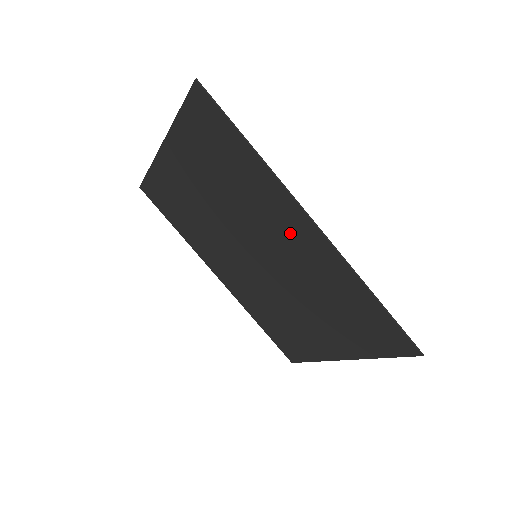
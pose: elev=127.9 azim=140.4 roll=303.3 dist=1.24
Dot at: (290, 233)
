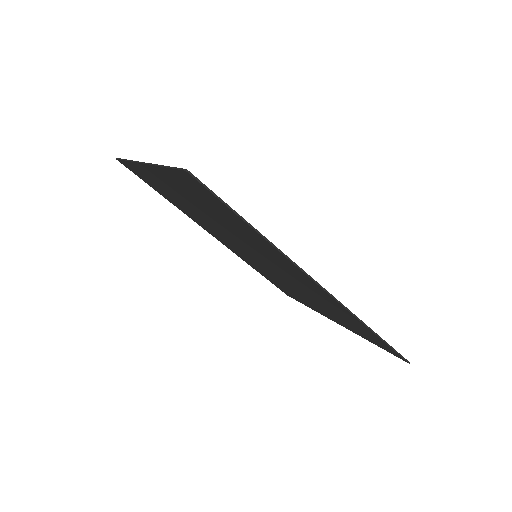
Dot at: (294, 274)
